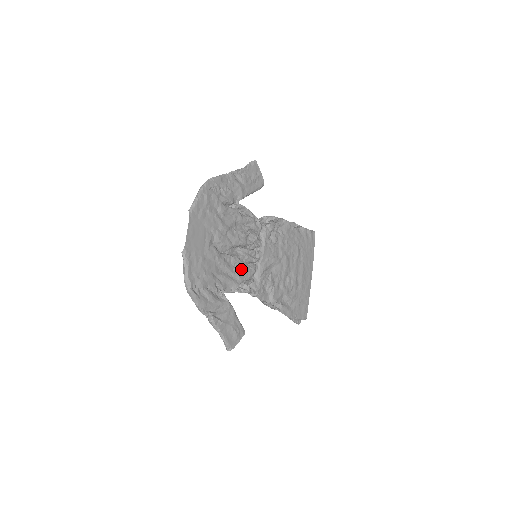
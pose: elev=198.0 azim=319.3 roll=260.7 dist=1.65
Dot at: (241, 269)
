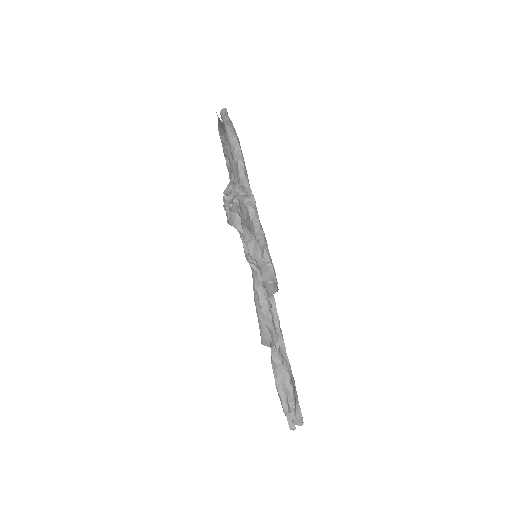
Dot at: occluded
